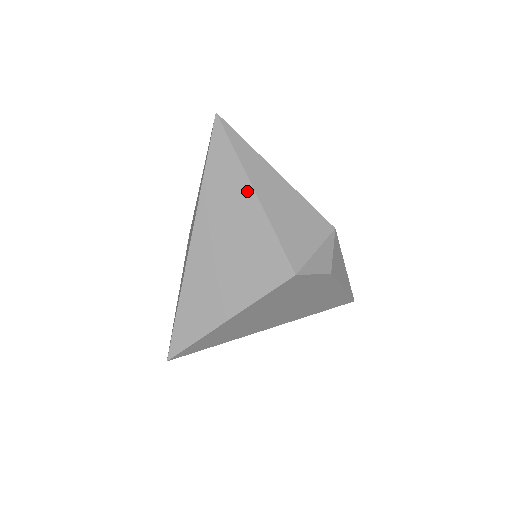
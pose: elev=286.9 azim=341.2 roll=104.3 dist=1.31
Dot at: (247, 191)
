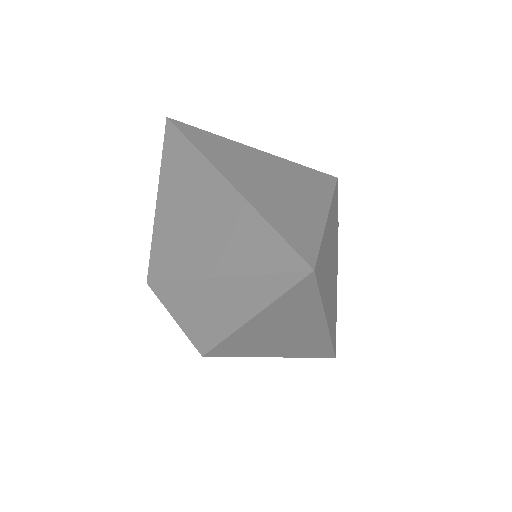
Dot at: (241, 146)
